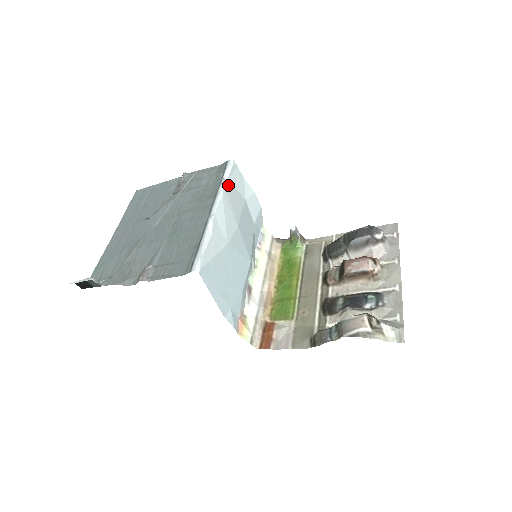
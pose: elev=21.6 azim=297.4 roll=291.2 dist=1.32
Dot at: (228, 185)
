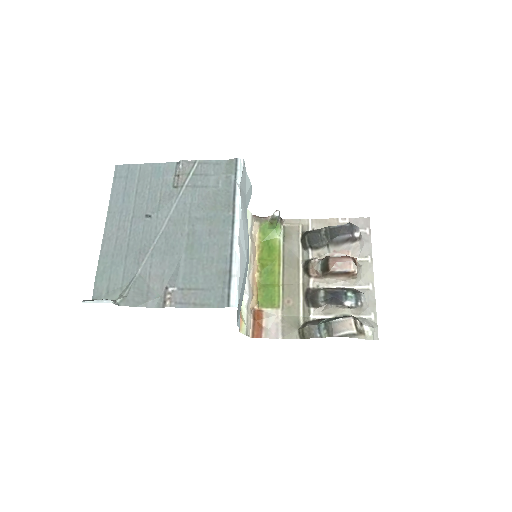
Dot at: (241, 191)
